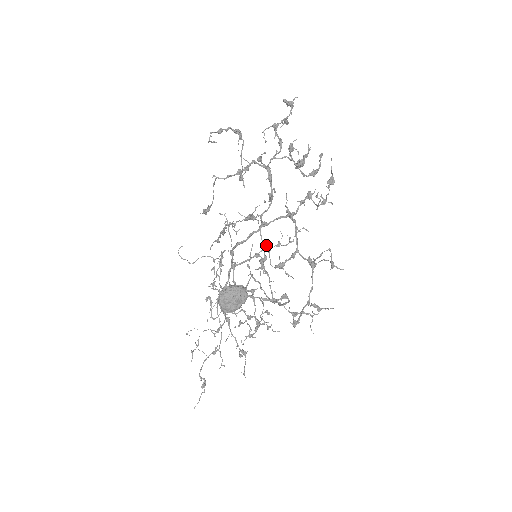
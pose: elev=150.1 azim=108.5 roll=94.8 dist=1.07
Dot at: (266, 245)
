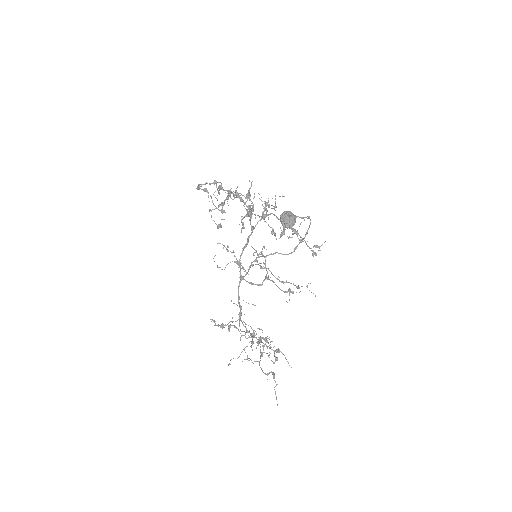
Dot at: occluded
